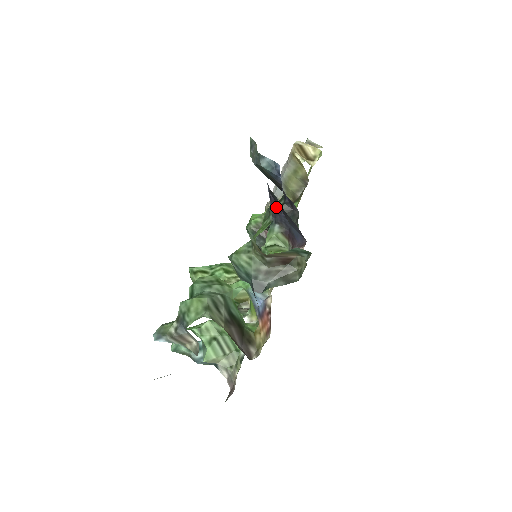
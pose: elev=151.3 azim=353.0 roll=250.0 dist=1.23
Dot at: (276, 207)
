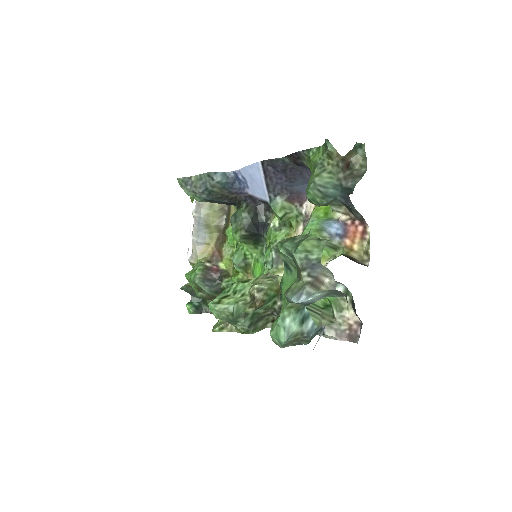
Dot at: (276, 177)
